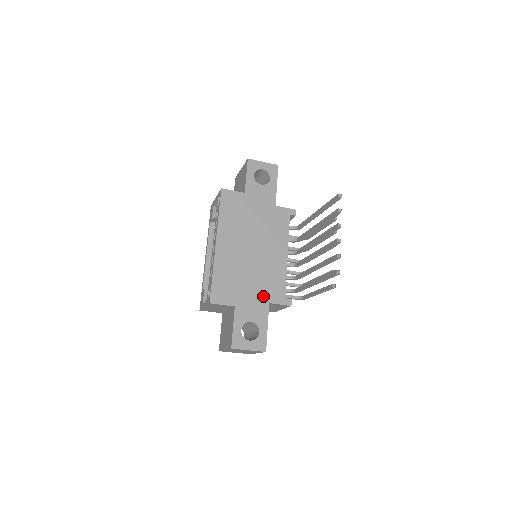
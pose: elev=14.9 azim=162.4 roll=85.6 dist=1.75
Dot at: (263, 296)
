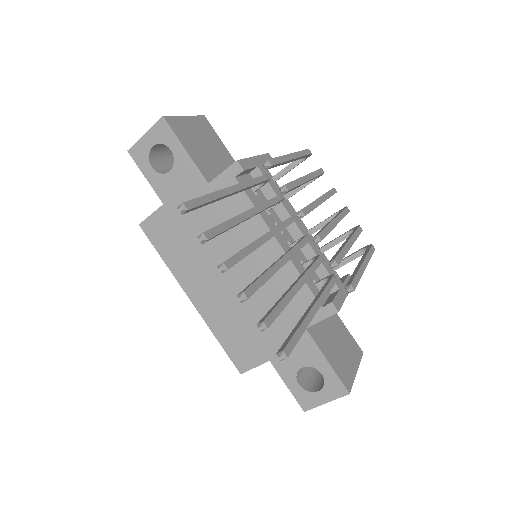
Dot at: (291, 325)
